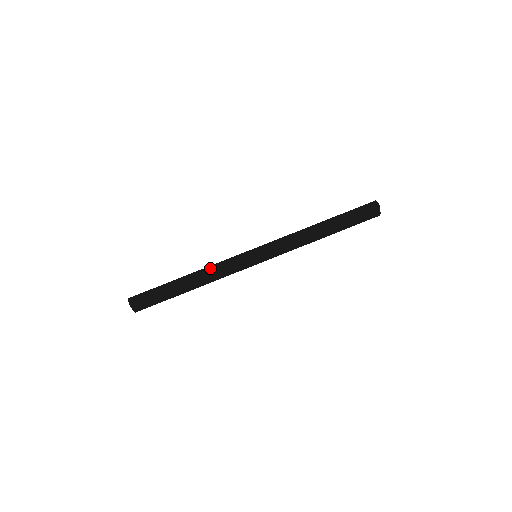
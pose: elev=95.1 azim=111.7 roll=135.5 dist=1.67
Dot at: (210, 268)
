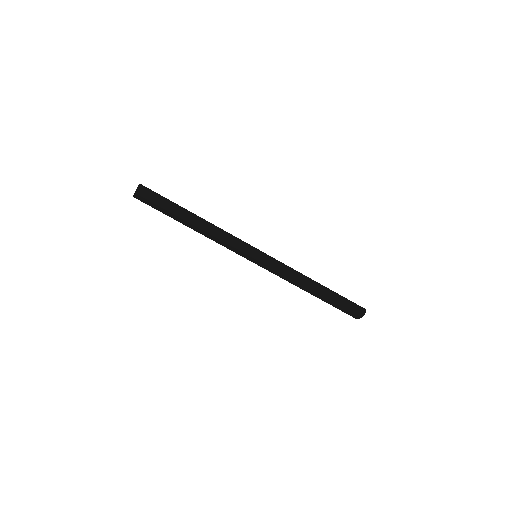
Dot at: (218, 231)
